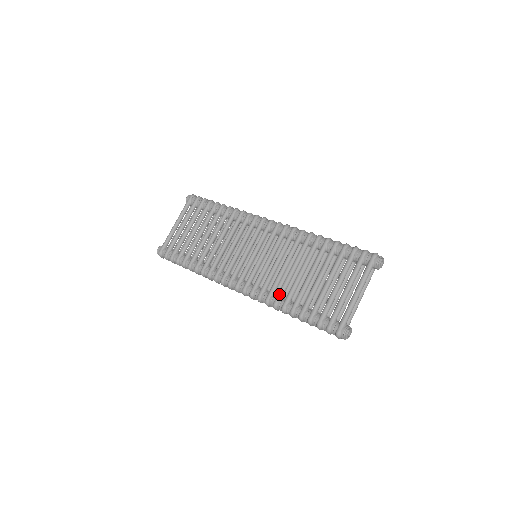
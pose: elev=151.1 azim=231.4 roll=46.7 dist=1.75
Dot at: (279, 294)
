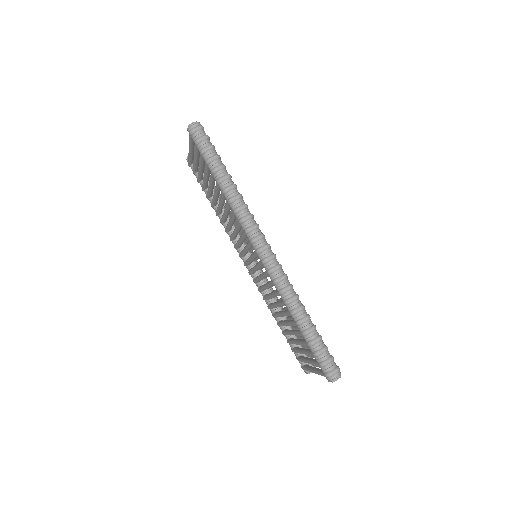
Dot at: (269, 307)
